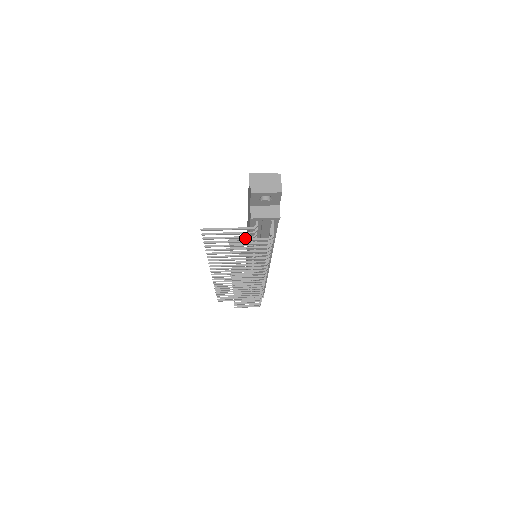
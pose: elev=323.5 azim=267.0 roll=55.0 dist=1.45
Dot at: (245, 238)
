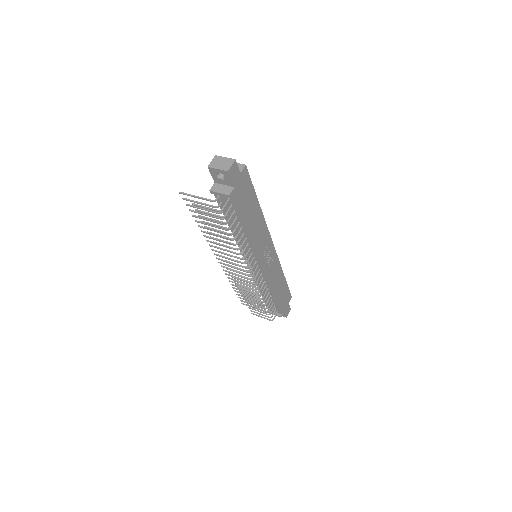
Dot at: occluded
